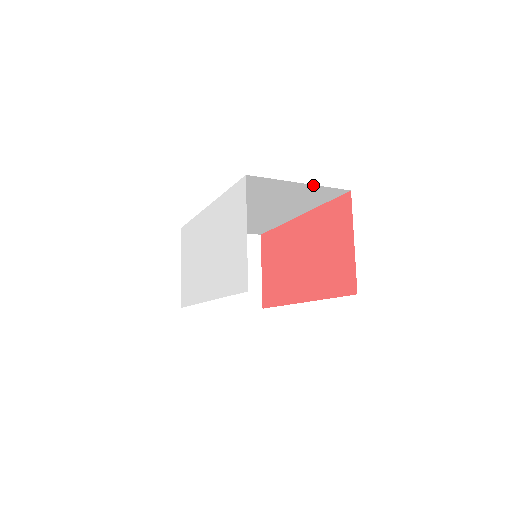
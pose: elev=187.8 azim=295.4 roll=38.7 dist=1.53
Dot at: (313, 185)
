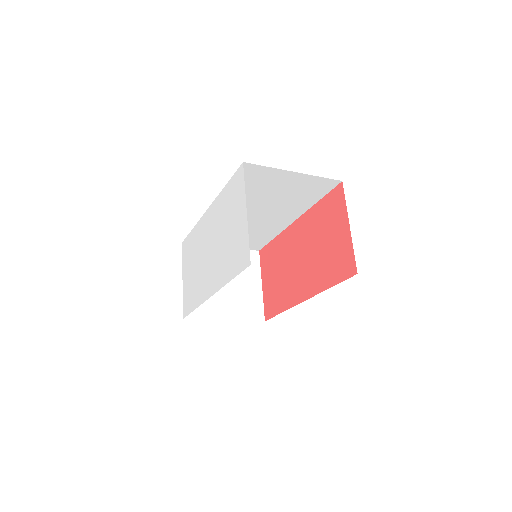
Dot at: (306, 175)
